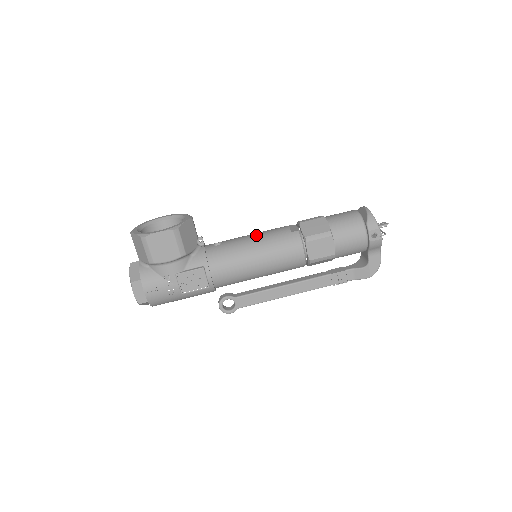
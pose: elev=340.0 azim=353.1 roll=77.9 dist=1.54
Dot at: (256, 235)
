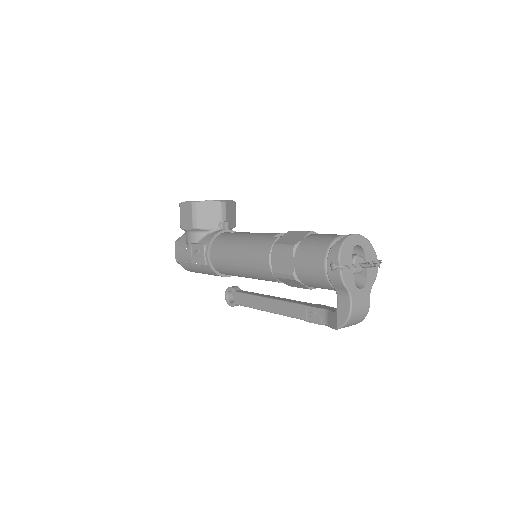
Dot at: (256, 233)
